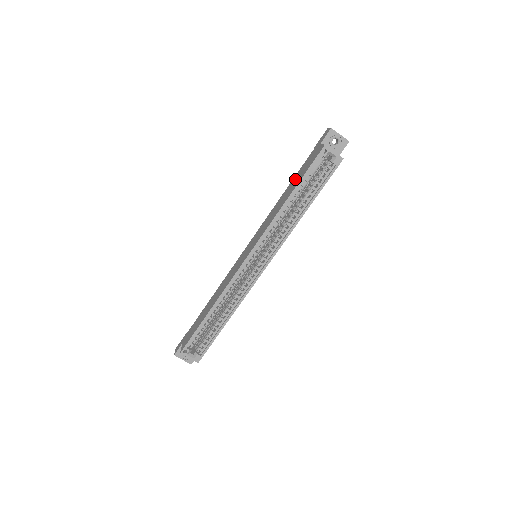
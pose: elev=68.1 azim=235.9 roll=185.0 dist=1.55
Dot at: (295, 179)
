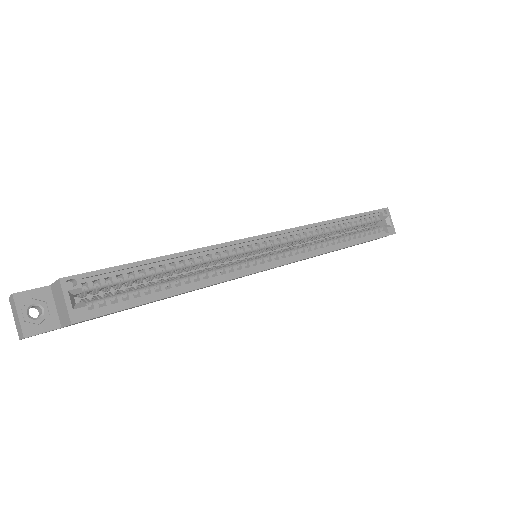
Dot at: occluded
